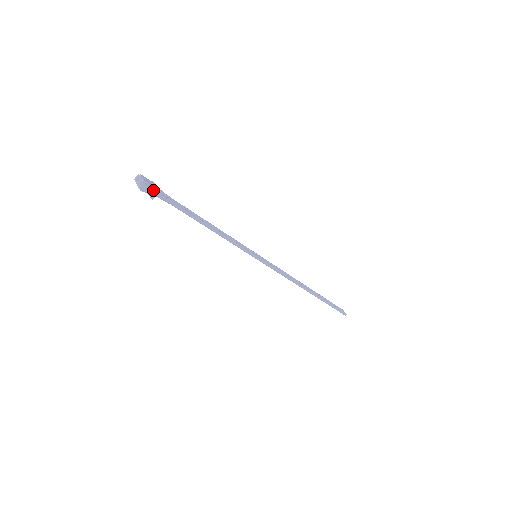
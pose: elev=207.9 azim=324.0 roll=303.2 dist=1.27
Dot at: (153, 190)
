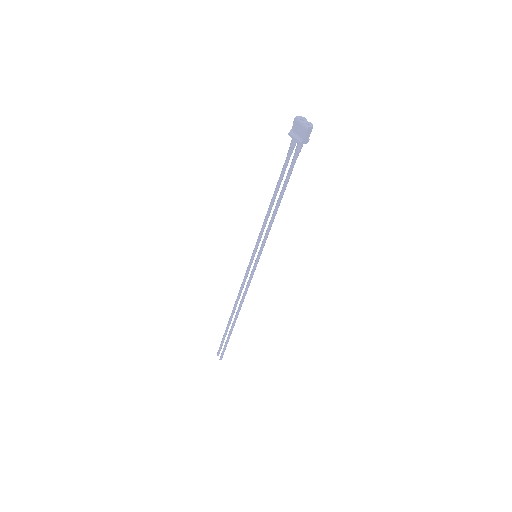
Dot at: (308, 138)
